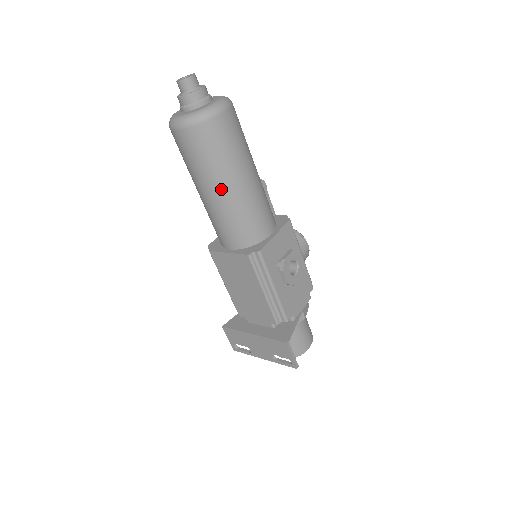
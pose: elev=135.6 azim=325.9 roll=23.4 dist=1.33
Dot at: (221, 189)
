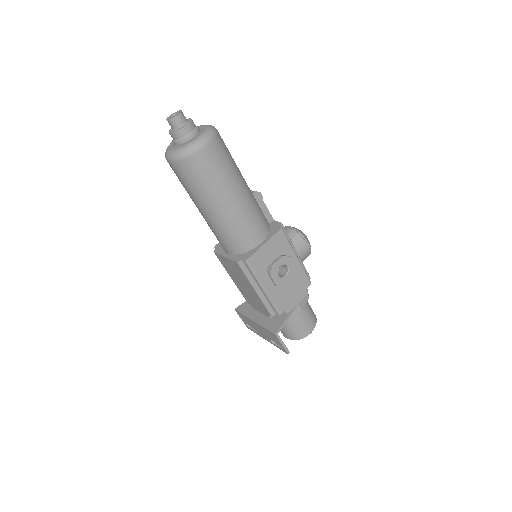
Dot at: (210, 209)
